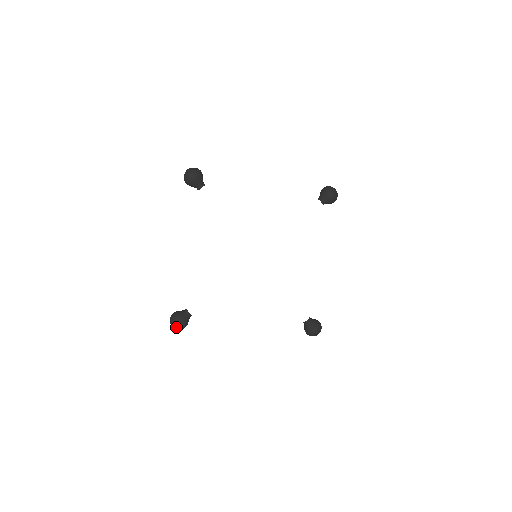
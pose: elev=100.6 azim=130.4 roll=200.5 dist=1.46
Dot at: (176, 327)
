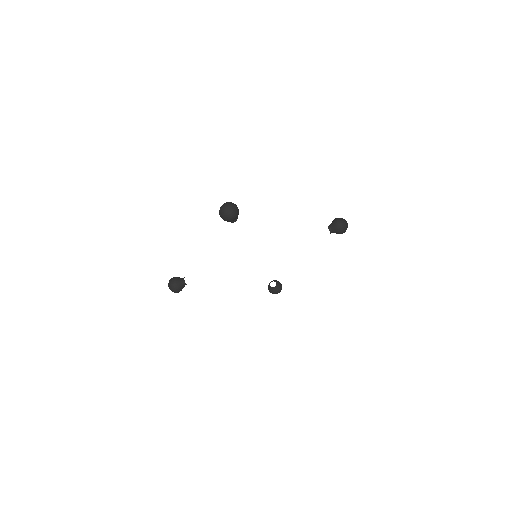
Dot at: occluded
